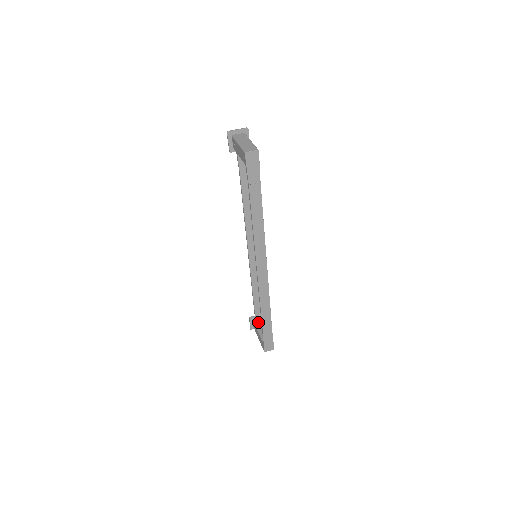
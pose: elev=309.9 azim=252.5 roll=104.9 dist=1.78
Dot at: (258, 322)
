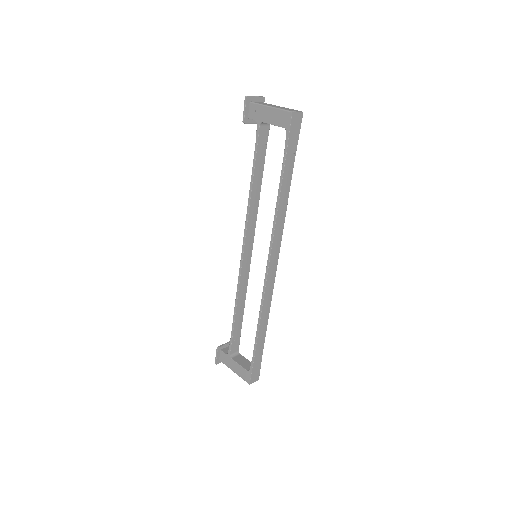
Dot at: (232, 350)
